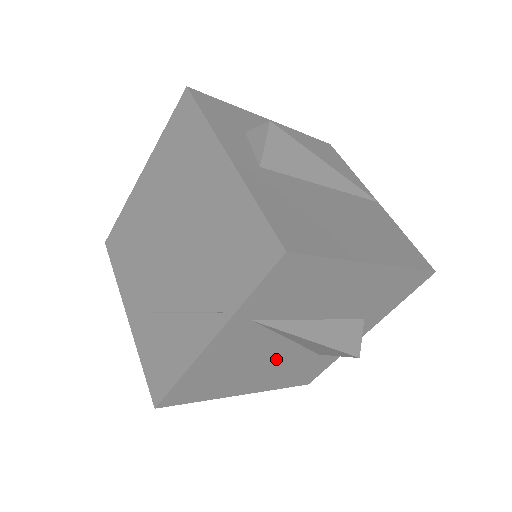
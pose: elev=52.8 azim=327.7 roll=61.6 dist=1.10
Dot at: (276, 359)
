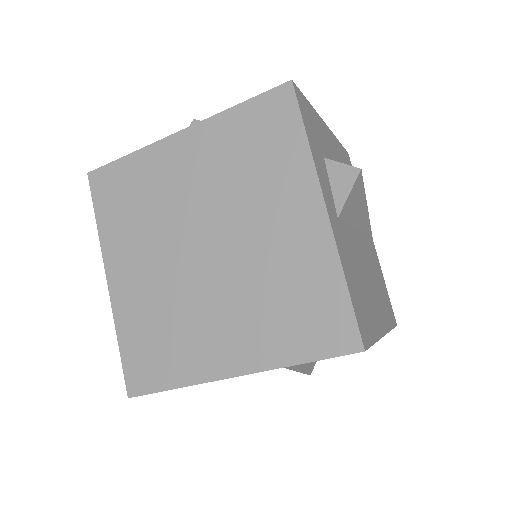
Dot at: occluded
